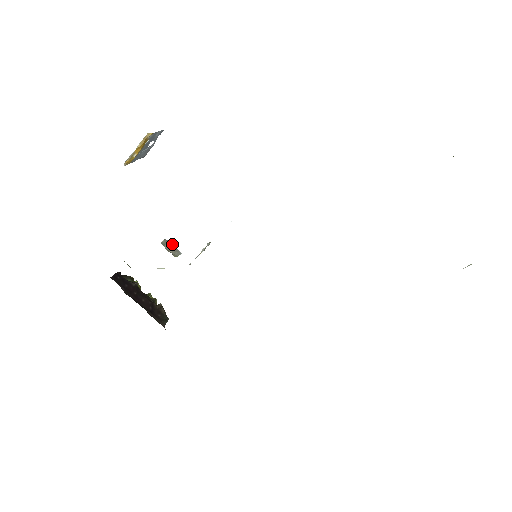
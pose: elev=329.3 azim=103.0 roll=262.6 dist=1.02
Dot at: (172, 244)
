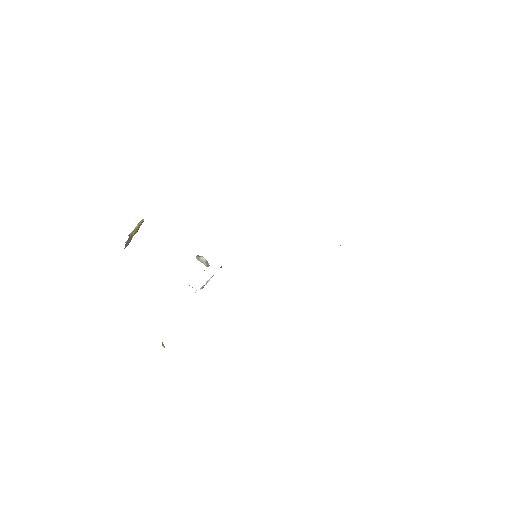
Dot at: (201, 260)
